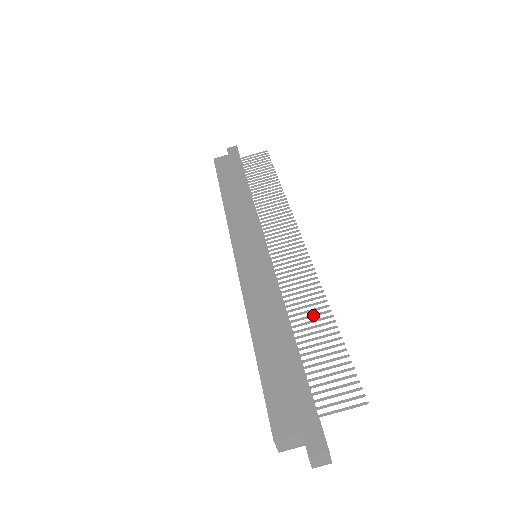
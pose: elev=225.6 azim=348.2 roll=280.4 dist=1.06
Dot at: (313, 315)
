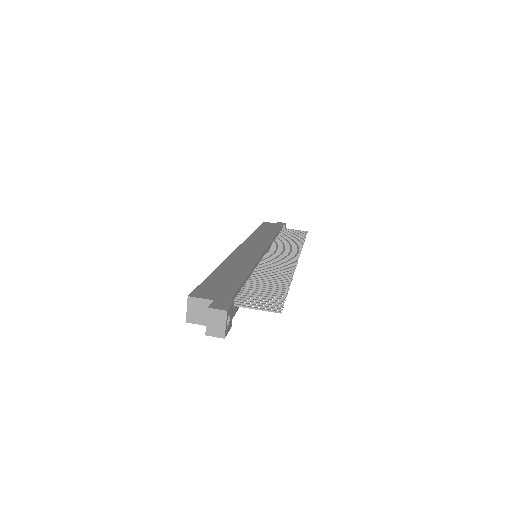
Dot at: (275, 277)
